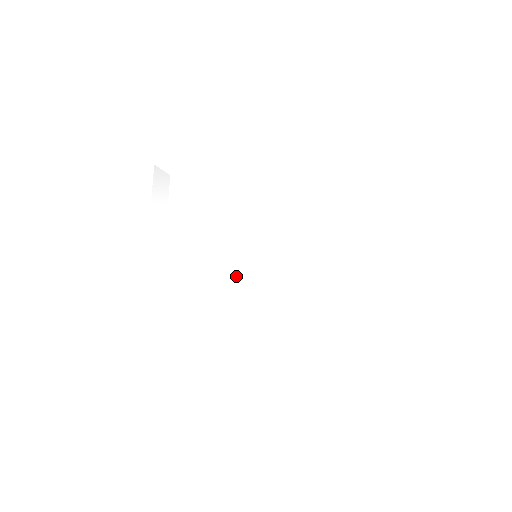
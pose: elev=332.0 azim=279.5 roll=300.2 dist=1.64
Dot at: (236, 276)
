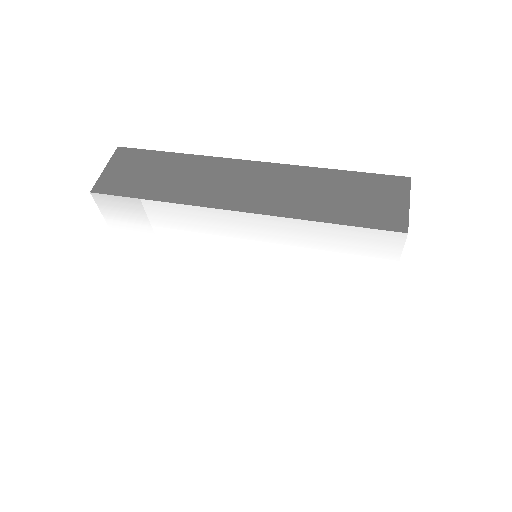
Dot at: (235, 291)
